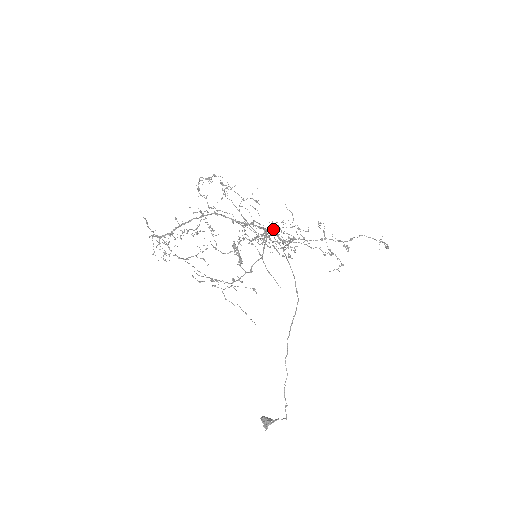
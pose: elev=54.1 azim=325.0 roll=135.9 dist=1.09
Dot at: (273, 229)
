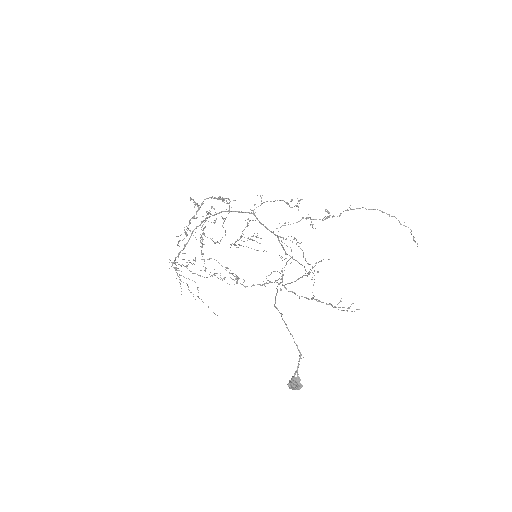
Dot at: occluded
